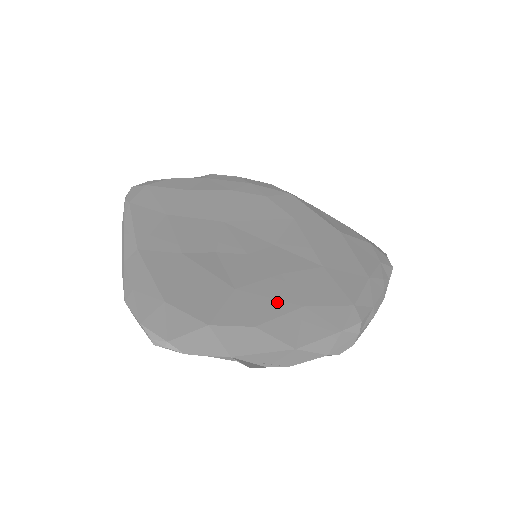
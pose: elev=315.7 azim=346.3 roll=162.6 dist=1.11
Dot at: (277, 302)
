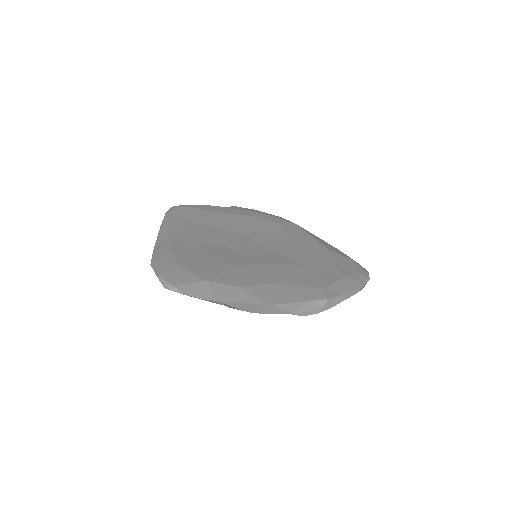
Dot at: (261, 277)
